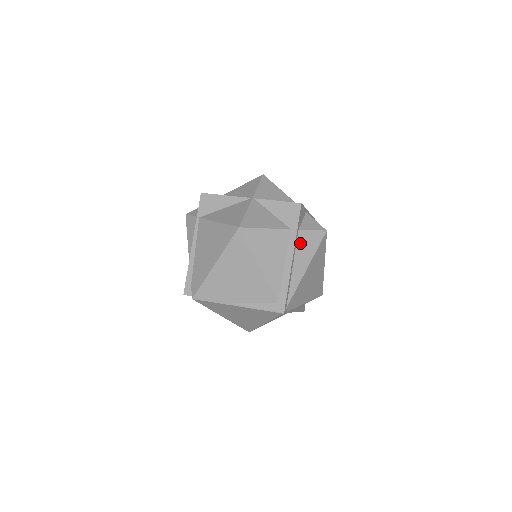
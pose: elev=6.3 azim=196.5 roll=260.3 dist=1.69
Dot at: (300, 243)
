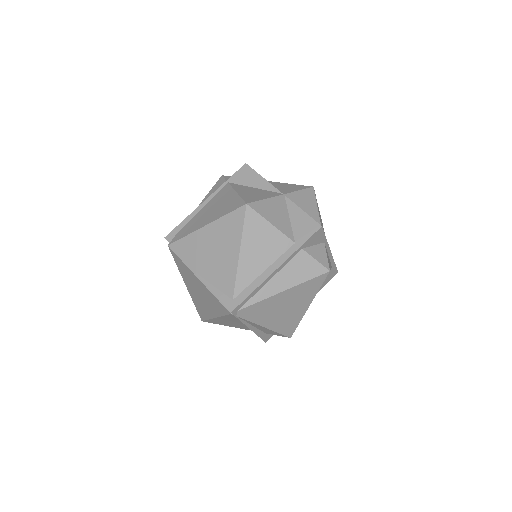
Dot at: (295, 262)
